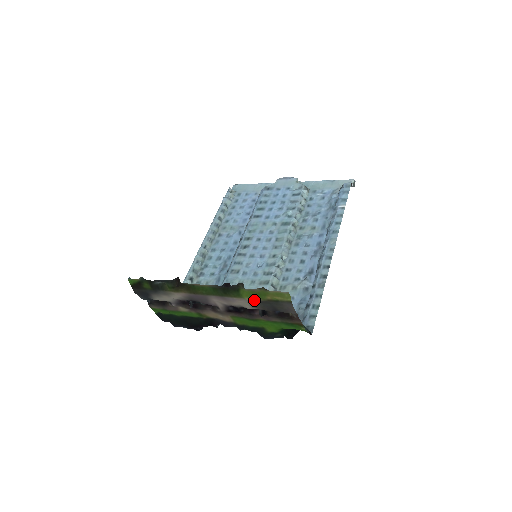
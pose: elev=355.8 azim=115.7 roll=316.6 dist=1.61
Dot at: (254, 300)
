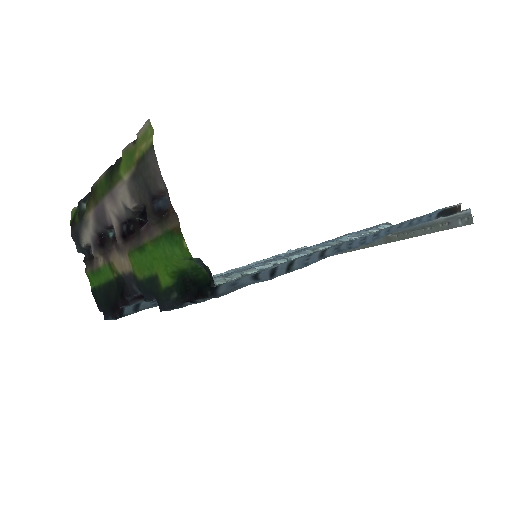
Dot at: (130, 176)
